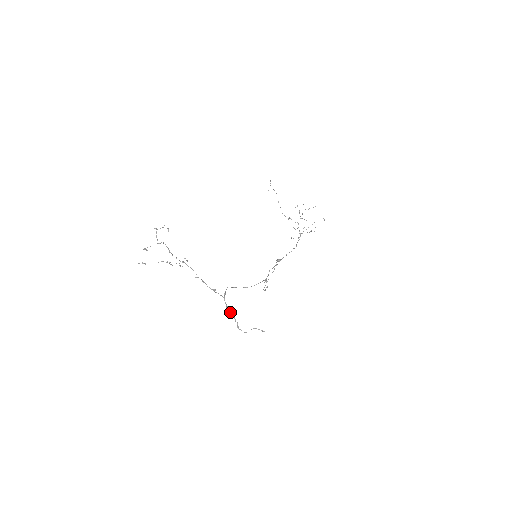
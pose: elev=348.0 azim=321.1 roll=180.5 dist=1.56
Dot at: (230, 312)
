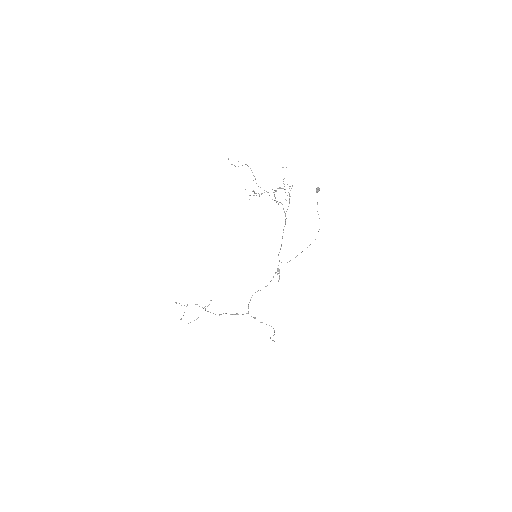
Dot at: occluded
